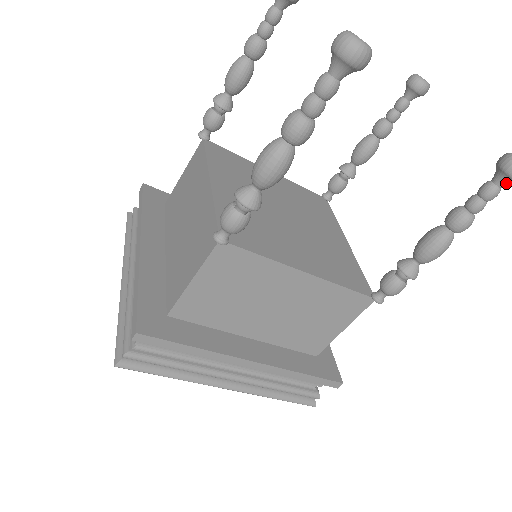
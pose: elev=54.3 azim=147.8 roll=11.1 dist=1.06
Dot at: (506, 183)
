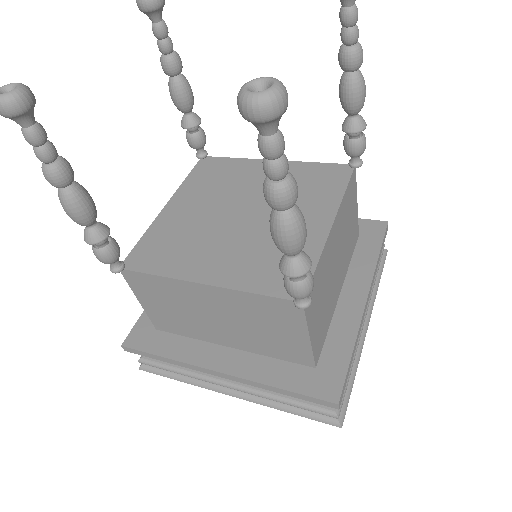
Dot at: out of frame
